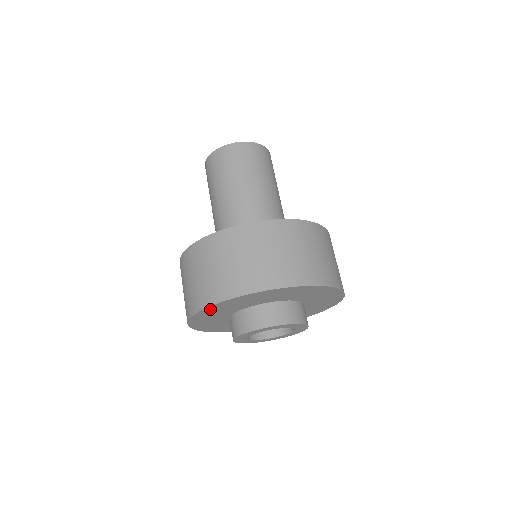
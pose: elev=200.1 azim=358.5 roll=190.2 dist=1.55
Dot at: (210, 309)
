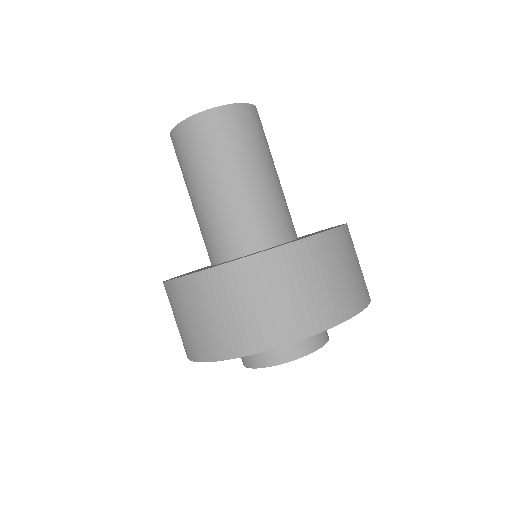
Dot at: occluded
